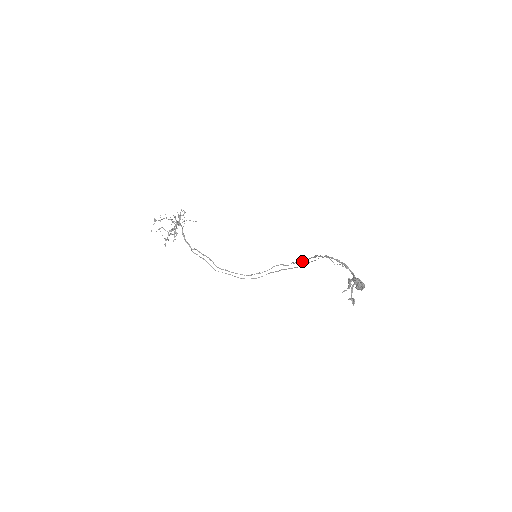
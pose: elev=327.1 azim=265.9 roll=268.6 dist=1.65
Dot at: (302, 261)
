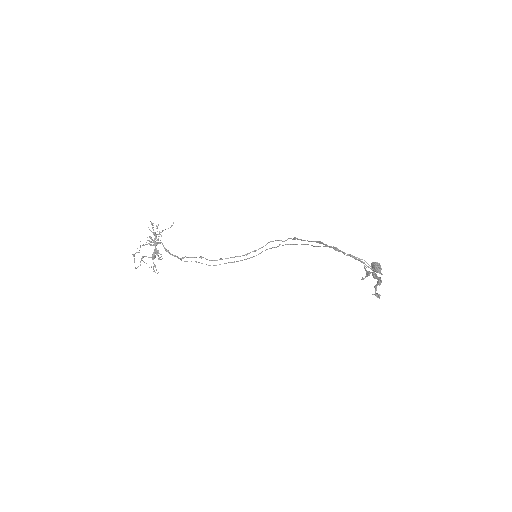
Dot at: (302, 240)
